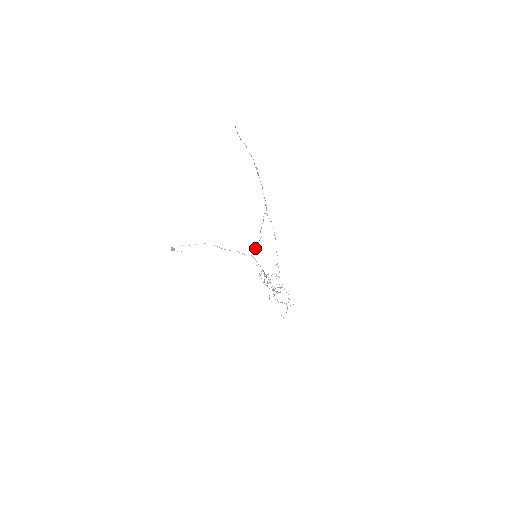
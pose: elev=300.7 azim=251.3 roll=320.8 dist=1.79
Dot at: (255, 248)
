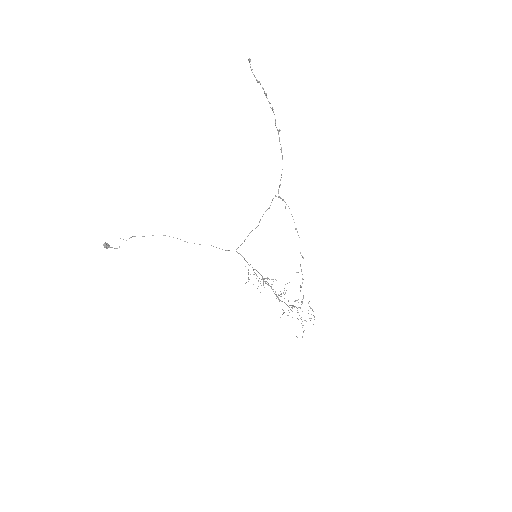
Dot at: occluded
